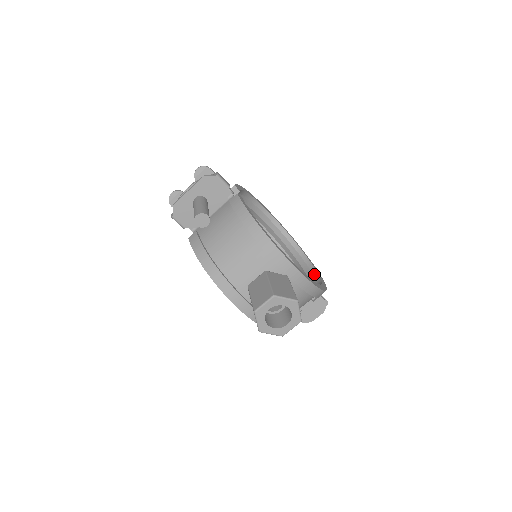
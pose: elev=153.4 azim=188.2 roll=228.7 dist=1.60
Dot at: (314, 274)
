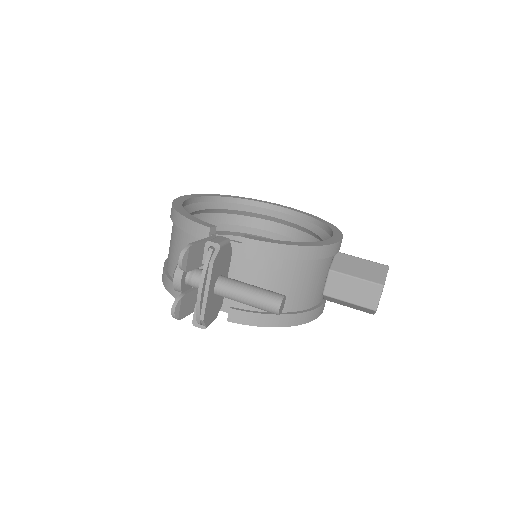
Dot at: (274, 209)
